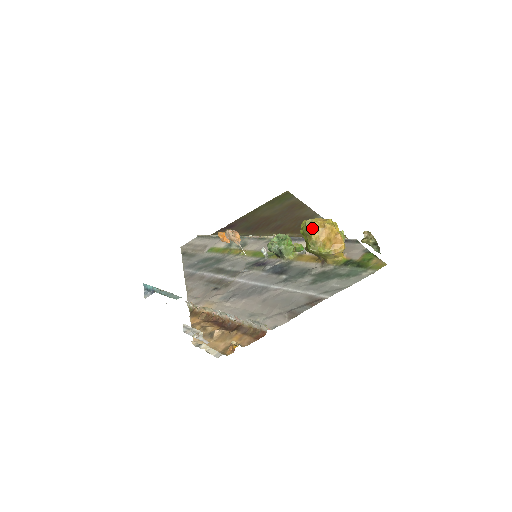
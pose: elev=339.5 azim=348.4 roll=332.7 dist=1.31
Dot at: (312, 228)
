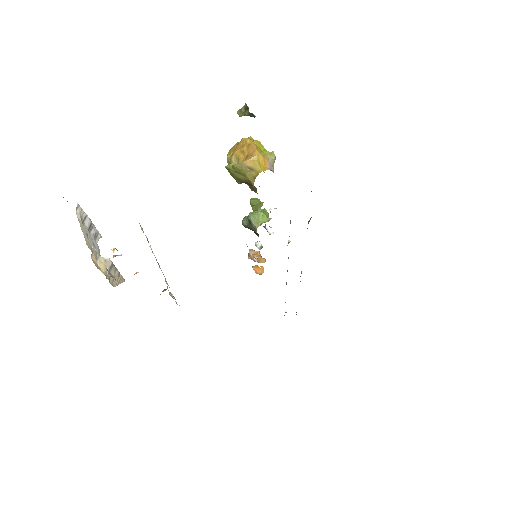
Dot at: (230, 150)
